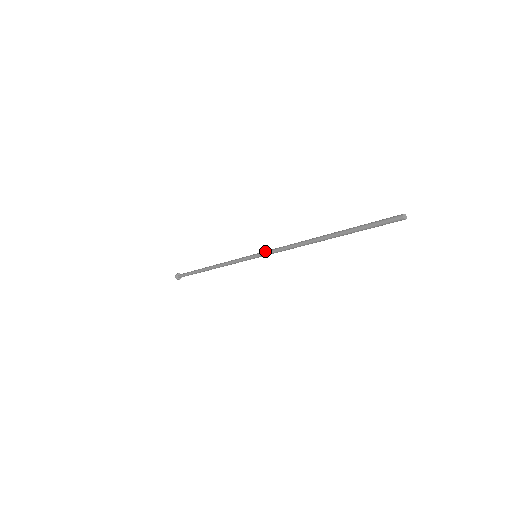
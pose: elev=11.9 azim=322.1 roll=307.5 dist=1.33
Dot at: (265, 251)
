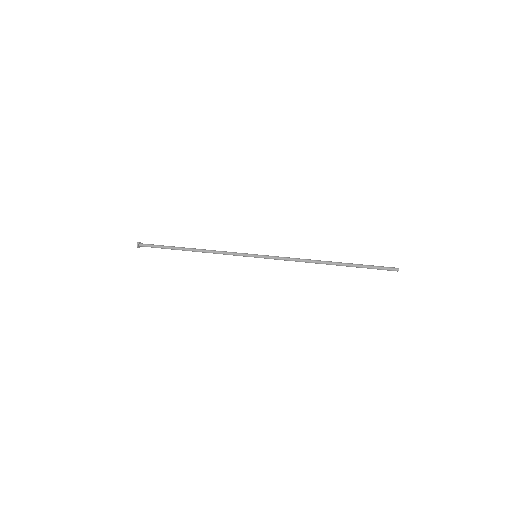
Dot at: (269, 256)
